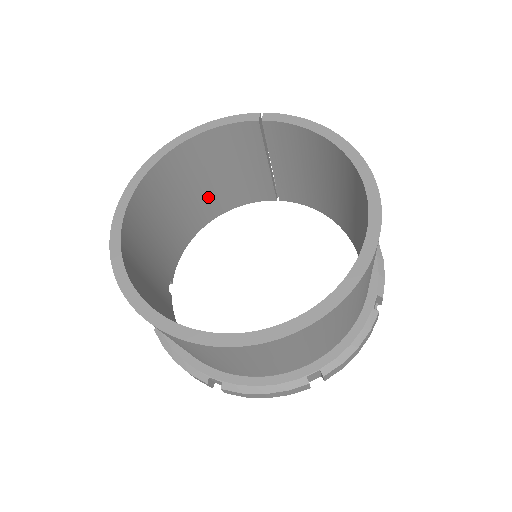
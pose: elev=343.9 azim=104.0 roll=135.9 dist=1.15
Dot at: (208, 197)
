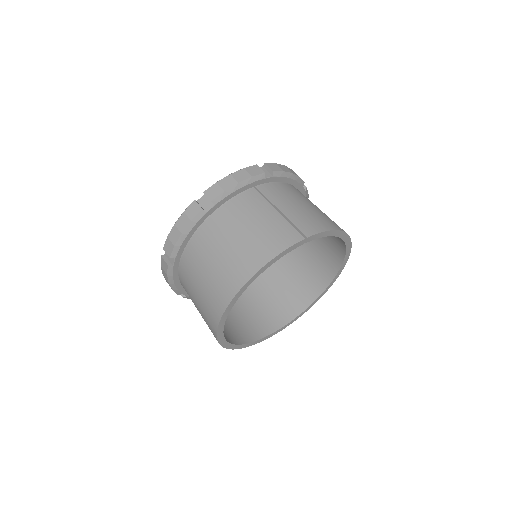
Dot at: occluded
